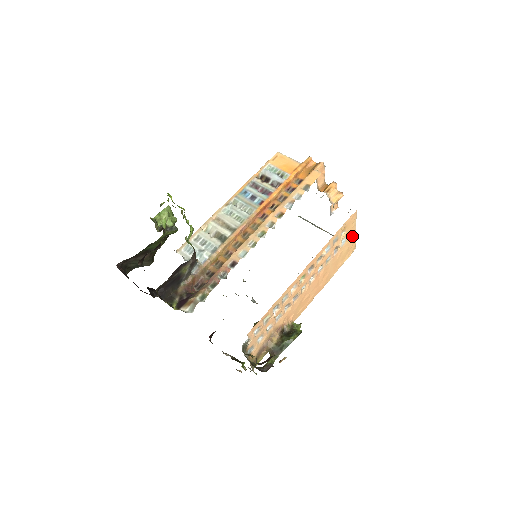
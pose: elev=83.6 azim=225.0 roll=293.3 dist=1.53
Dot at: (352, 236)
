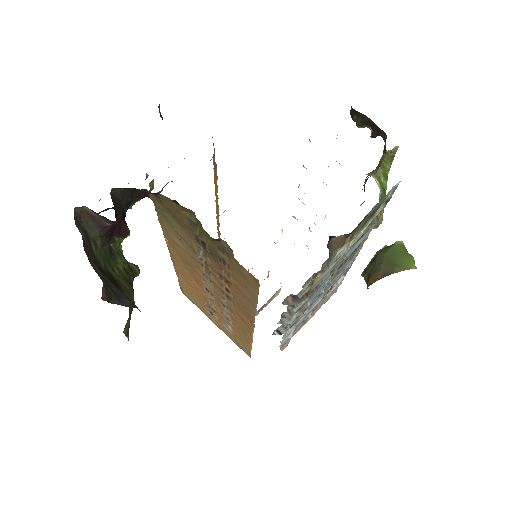
Dot at: occluded
